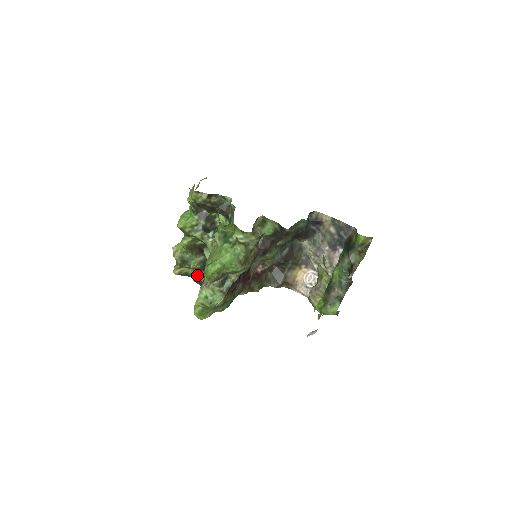
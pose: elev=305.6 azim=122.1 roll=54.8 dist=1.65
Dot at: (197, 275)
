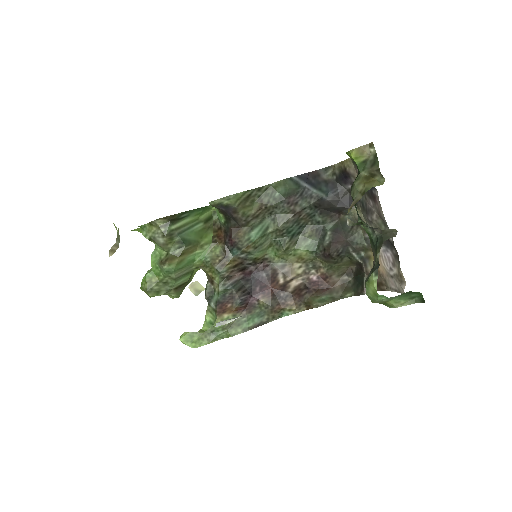
Dot at: occluded
